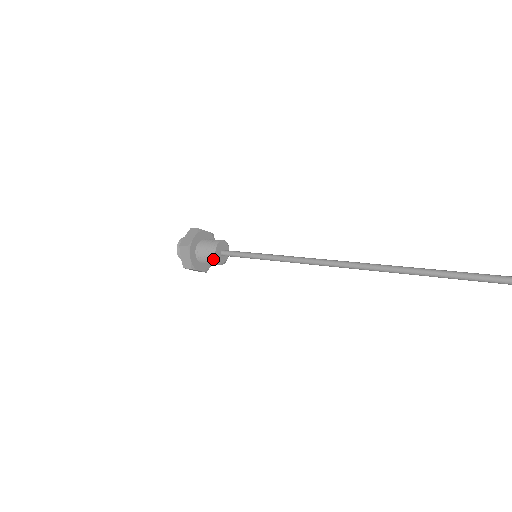
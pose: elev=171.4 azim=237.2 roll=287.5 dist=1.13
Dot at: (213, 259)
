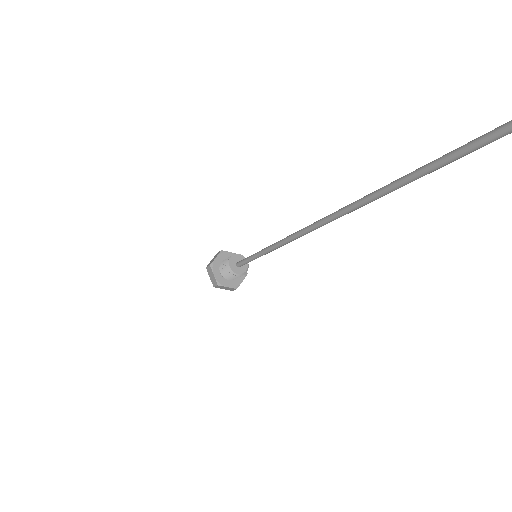
Dot at: (230, 271)
